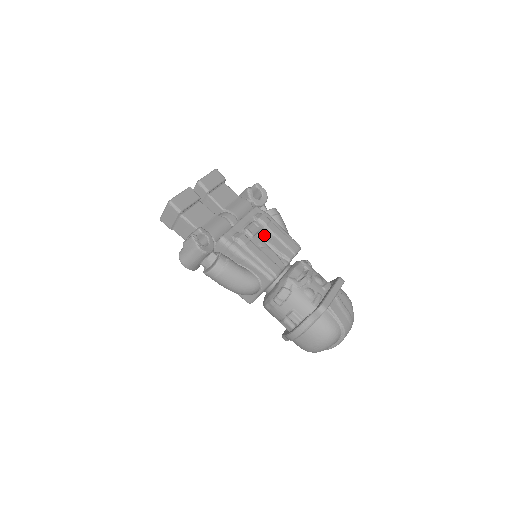
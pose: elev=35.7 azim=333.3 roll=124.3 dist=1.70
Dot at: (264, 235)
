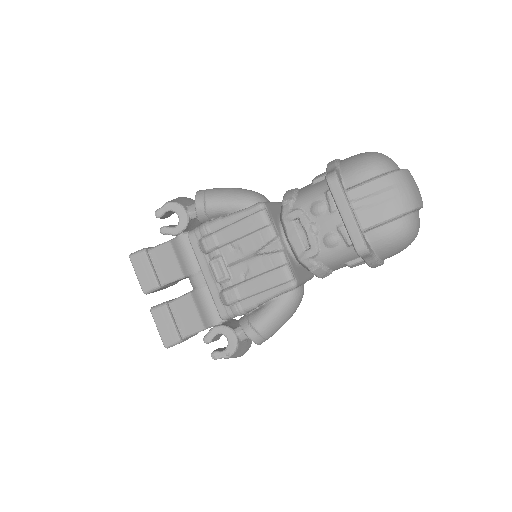
Dot at: (231, 256)
